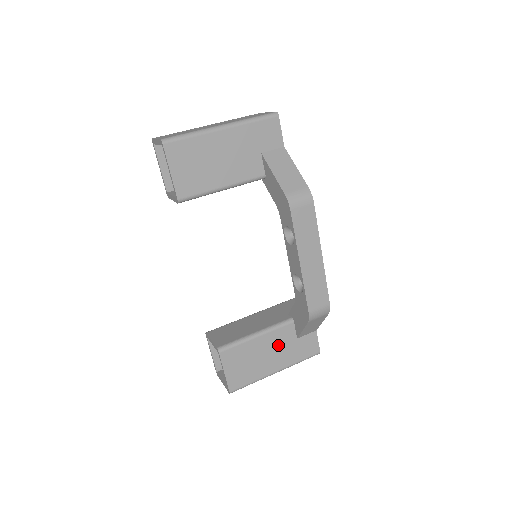
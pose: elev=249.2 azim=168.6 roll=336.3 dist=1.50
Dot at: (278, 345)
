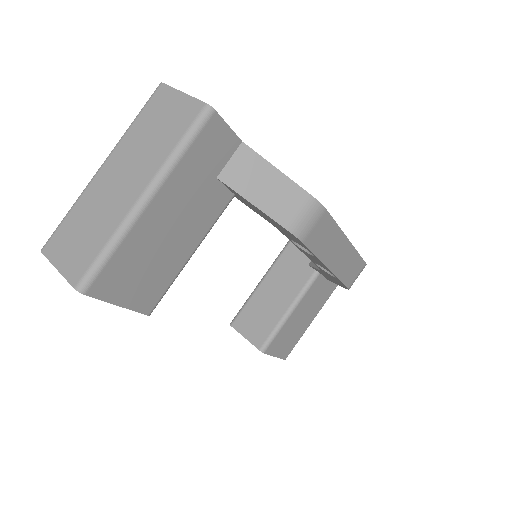
Dot at: (312, 300)
